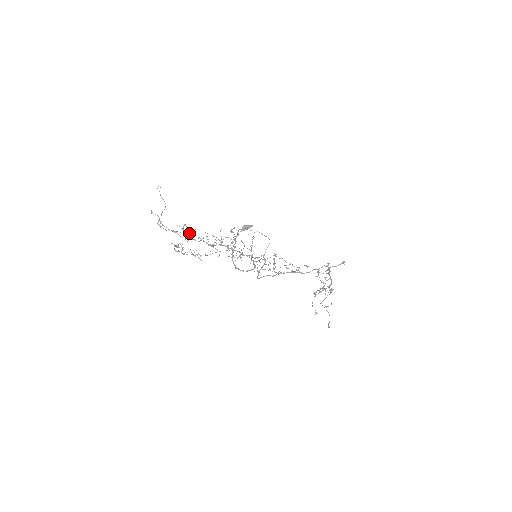
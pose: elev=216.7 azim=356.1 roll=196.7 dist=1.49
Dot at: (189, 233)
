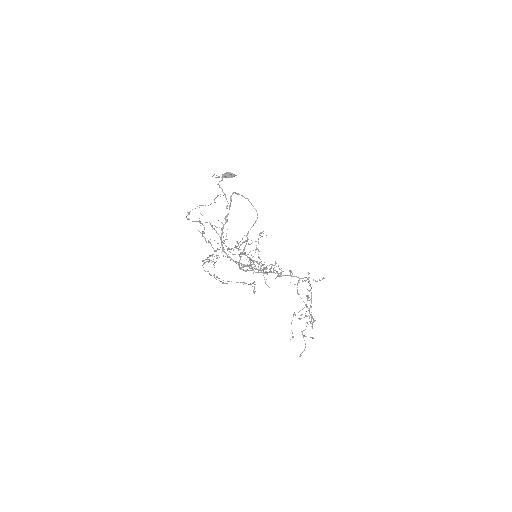
Dot at: occluded
